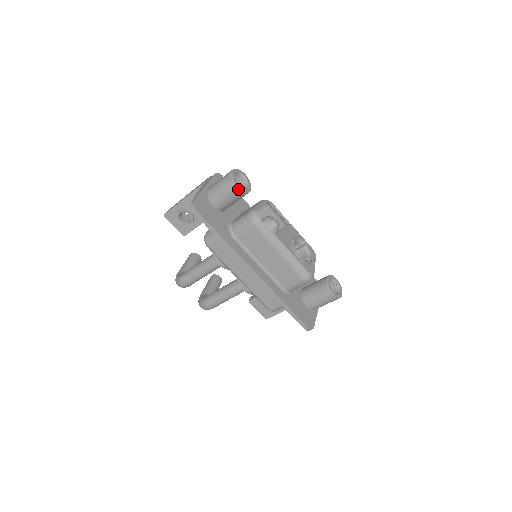
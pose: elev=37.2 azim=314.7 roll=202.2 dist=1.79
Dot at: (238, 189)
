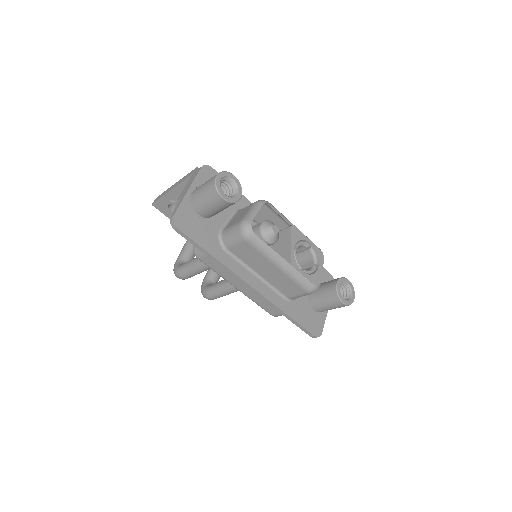
Dot at: (224, 201)
